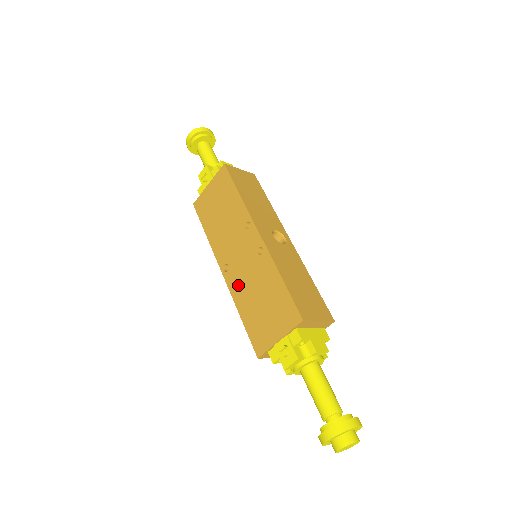
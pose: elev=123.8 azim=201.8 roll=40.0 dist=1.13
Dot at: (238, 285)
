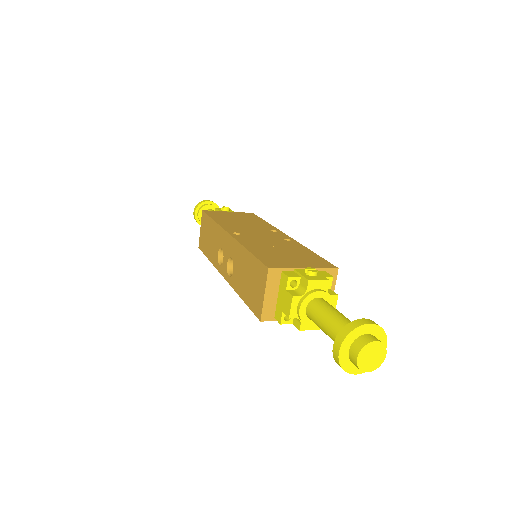
Dot at: (251, 241)
